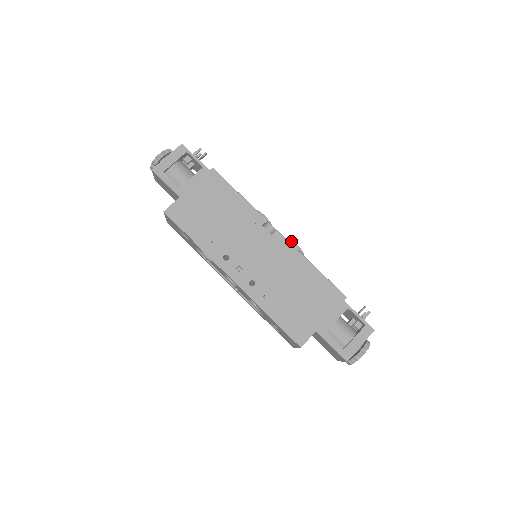
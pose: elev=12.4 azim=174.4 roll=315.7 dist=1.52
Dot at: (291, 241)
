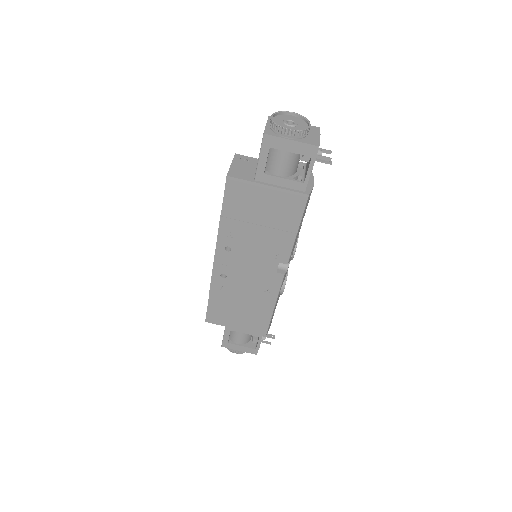
Dot at: (284, 285)
